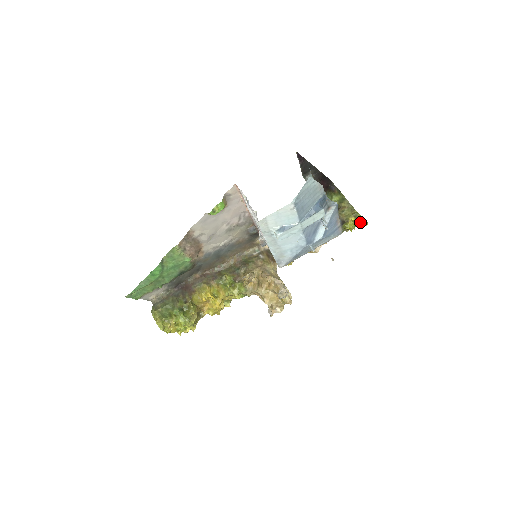
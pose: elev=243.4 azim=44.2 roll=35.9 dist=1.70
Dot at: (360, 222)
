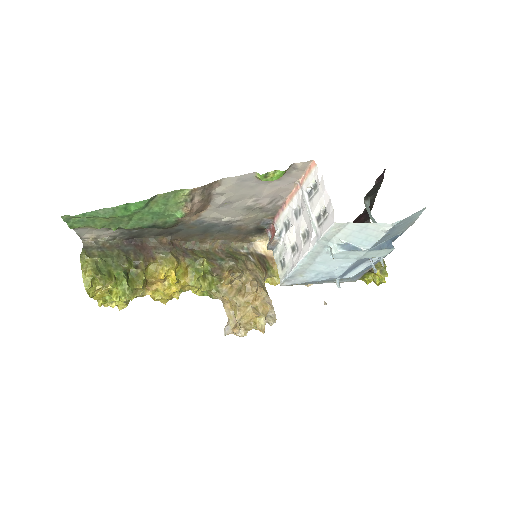
Dot at: (380, 279)
